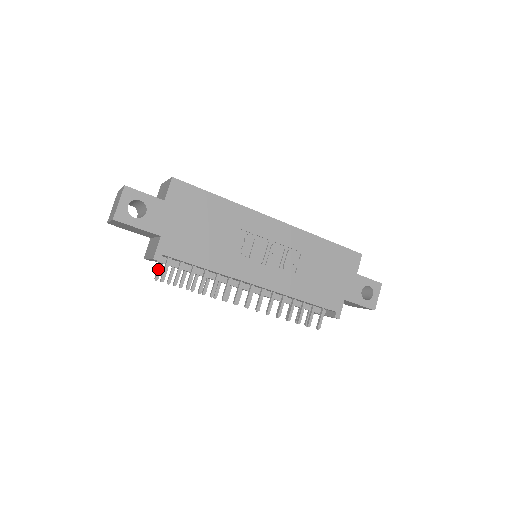
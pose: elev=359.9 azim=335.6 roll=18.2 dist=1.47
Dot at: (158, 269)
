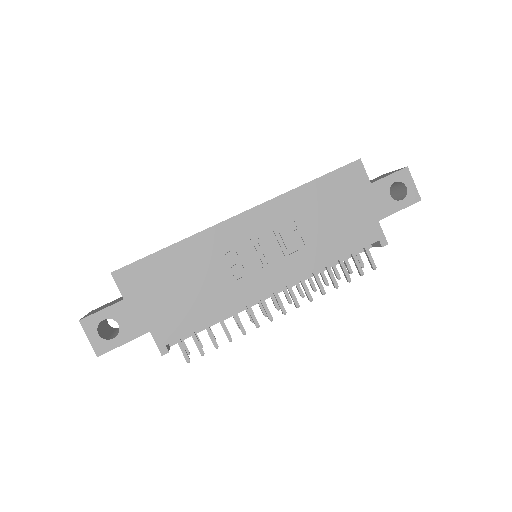
Dot at: occluded
